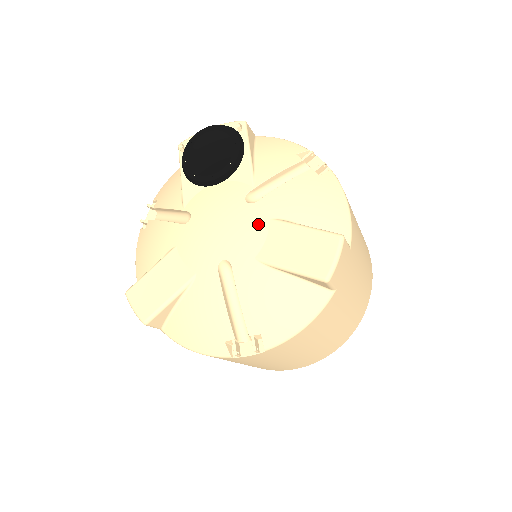
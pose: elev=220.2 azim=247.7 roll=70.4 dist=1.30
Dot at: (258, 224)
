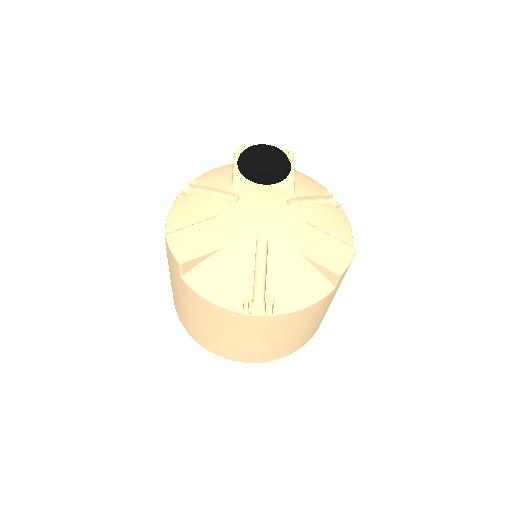
Dot at: (295, 221)
